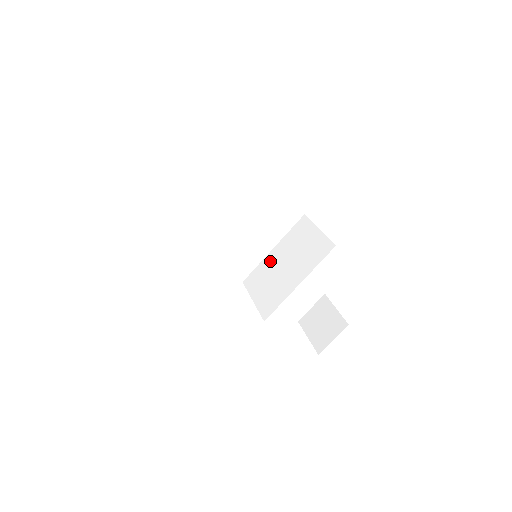
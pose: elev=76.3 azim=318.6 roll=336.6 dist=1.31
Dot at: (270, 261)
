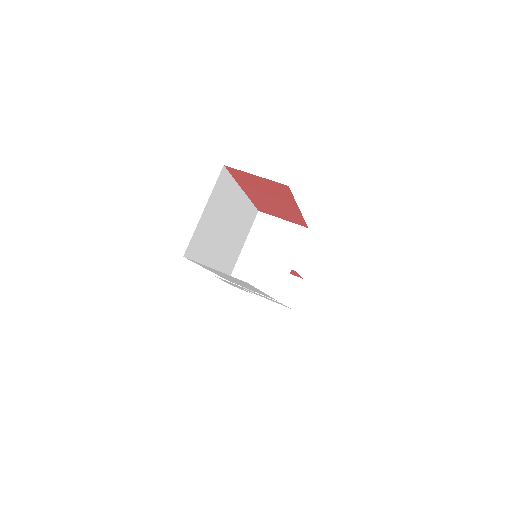
Dot at: (248, 256)
